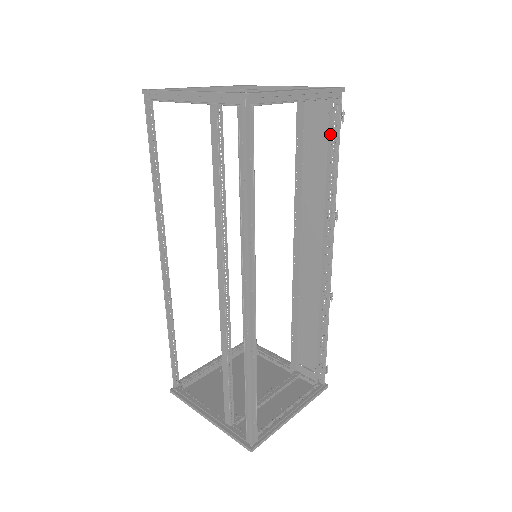
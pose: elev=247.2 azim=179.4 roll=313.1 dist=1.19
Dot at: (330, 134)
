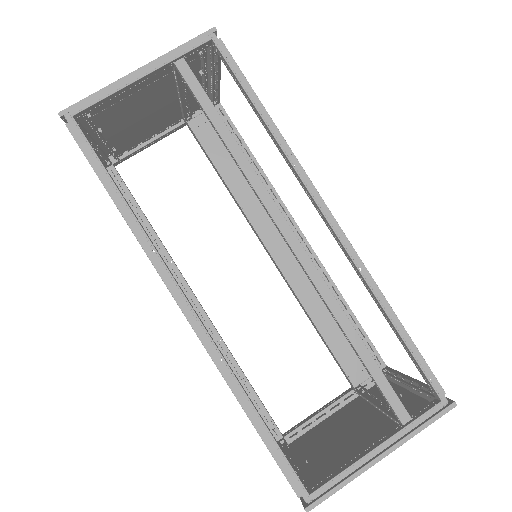
Dot at: occluded
